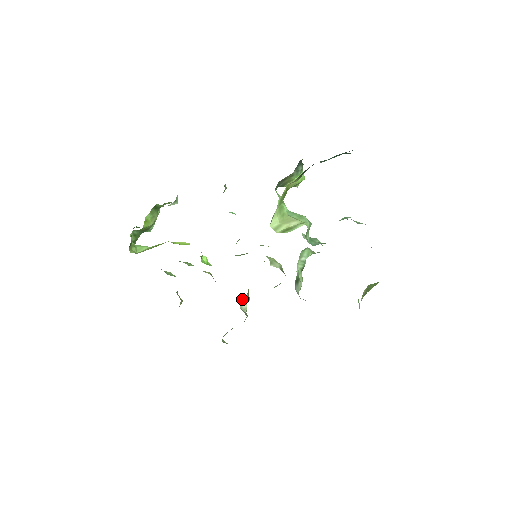
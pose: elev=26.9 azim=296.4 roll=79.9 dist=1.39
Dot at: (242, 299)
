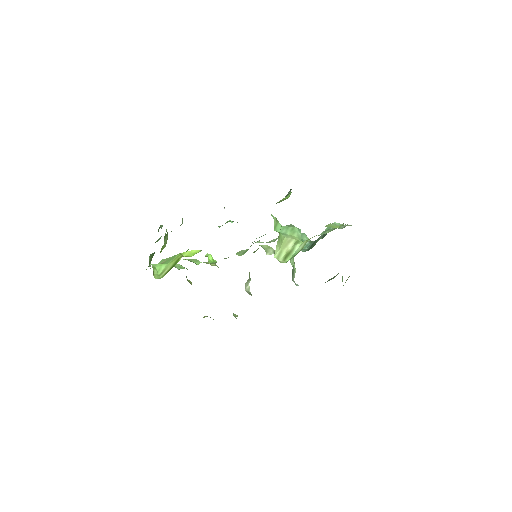
Dot at: (246, 283)
